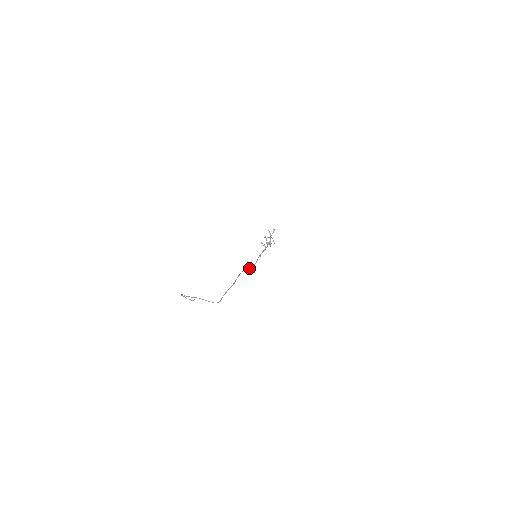
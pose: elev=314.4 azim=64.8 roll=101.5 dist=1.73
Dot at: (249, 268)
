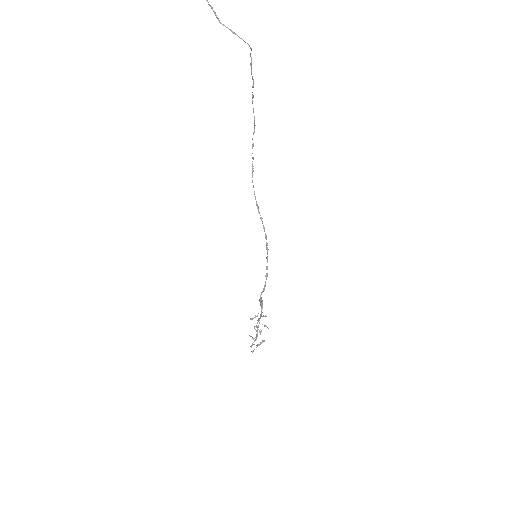
Dot at: (258, 210)
